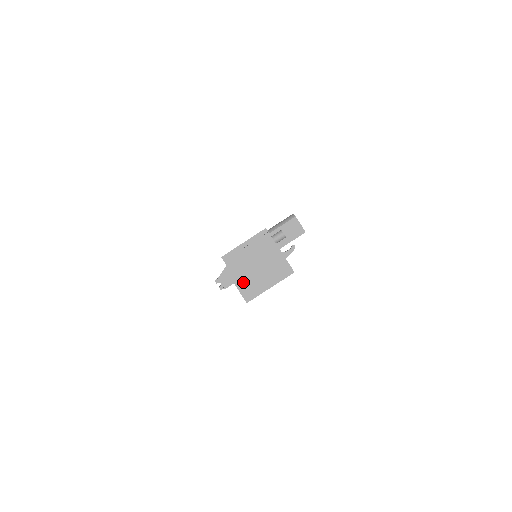
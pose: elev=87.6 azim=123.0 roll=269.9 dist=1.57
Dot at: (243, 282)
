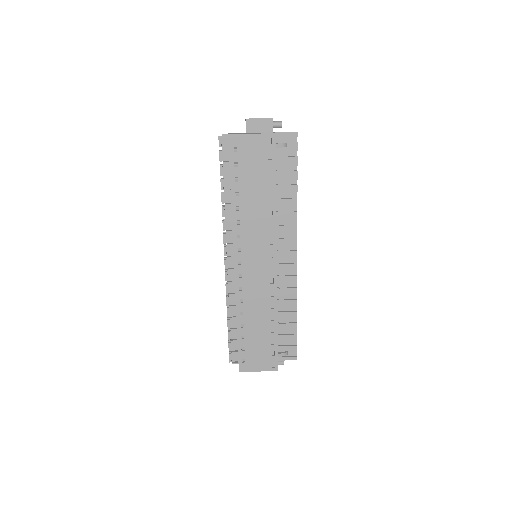
Dot at: occluded
